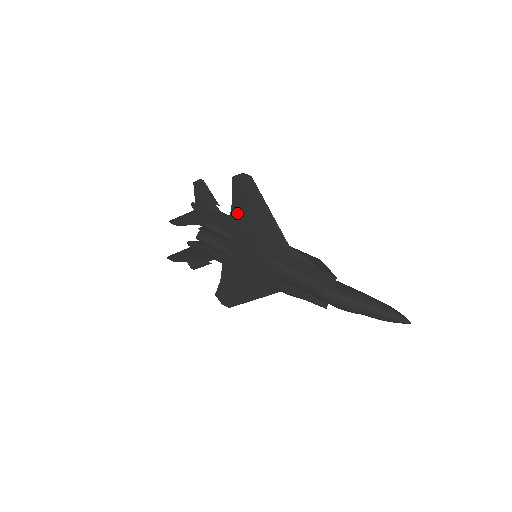
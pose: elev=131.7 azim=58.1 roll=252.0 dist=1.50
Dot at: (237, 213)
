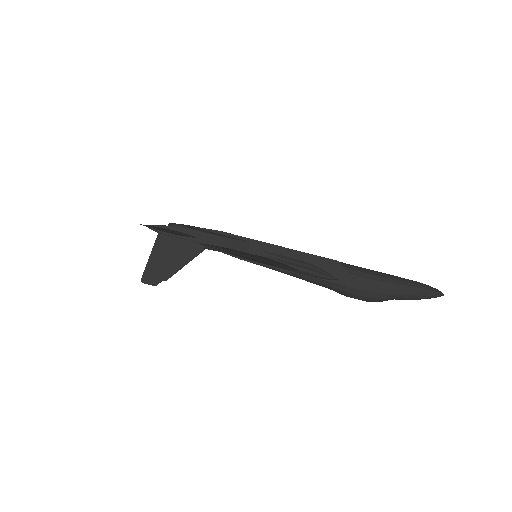
Dot at: occluded
